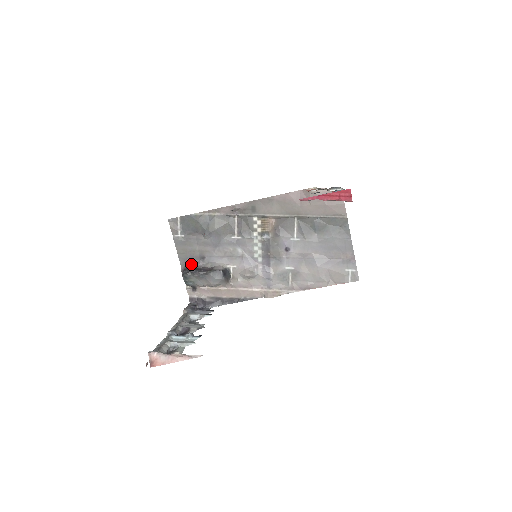
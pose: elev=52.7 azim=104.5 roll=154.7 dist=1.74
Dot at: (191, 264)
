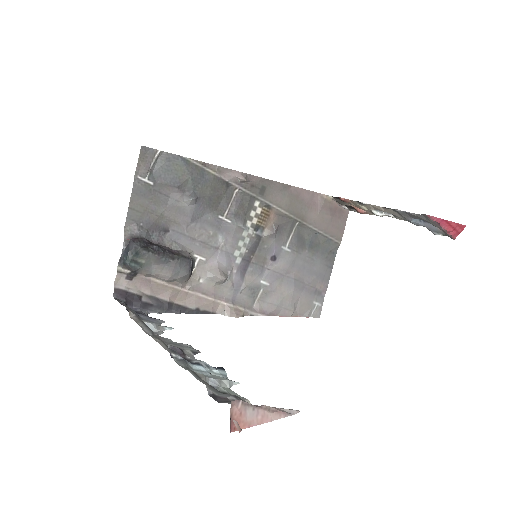
Dot at: (146, 234)
